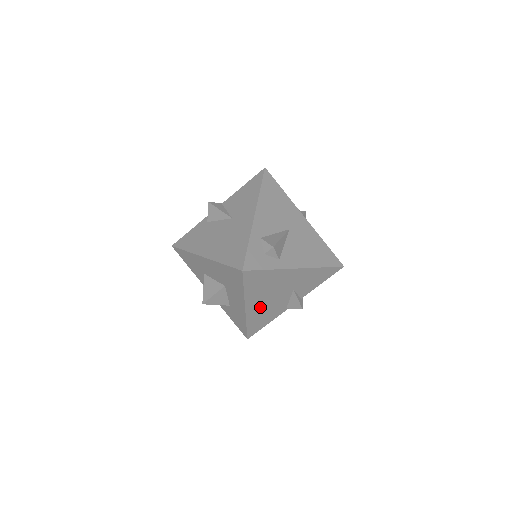
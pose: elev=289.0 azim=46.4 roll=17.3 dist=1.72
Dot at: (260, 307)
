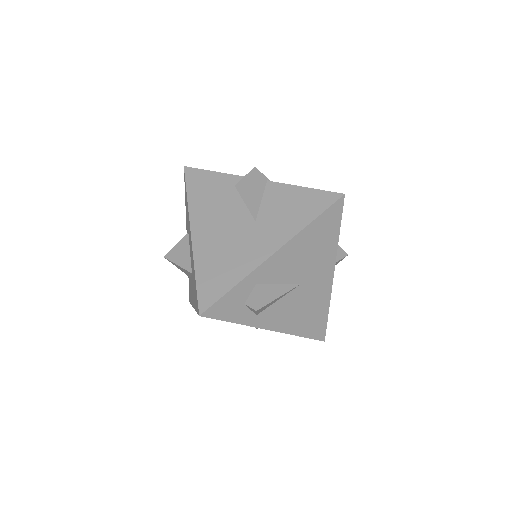
Dot at: occluded
